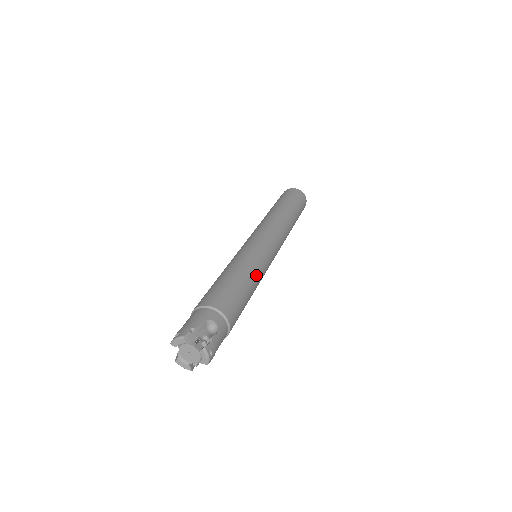
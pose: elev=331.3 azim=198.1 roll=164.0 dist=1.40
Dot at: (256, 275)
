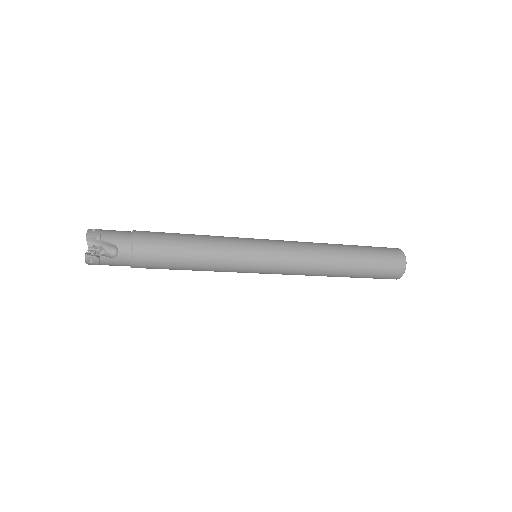
Dot at: (211, 236)
